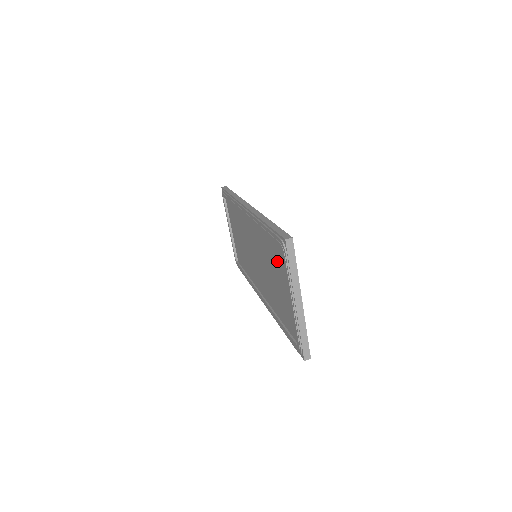
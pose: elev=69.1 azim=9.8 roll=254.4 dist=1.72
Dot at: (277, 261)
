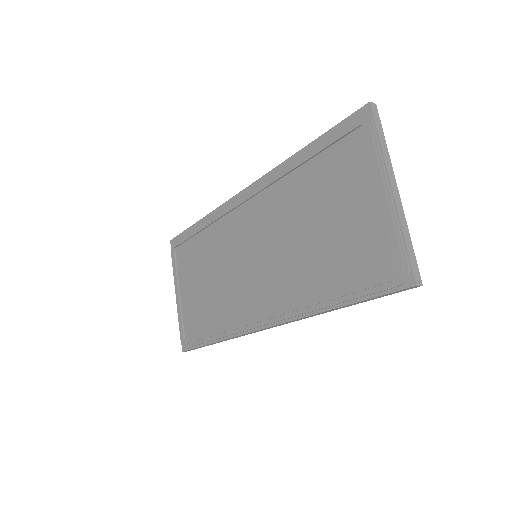
Dot at: (331, 181)
